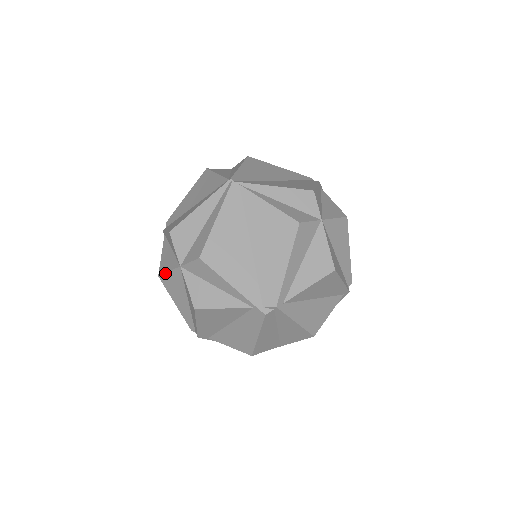
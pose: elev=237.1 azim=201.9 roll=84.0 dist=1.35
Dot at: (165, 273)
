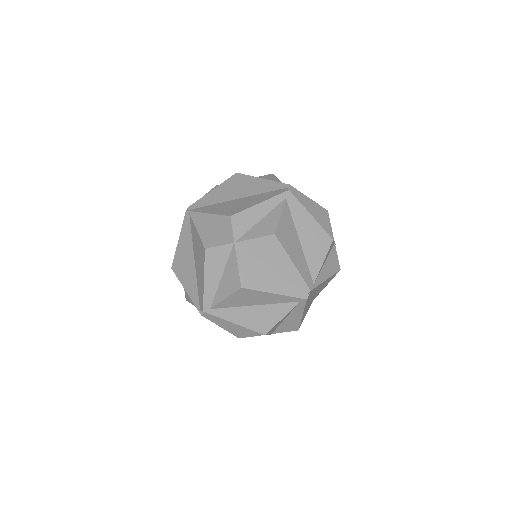
Dot at: occluded
